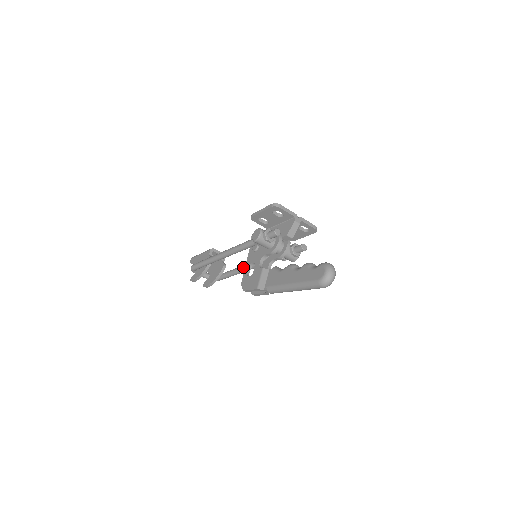
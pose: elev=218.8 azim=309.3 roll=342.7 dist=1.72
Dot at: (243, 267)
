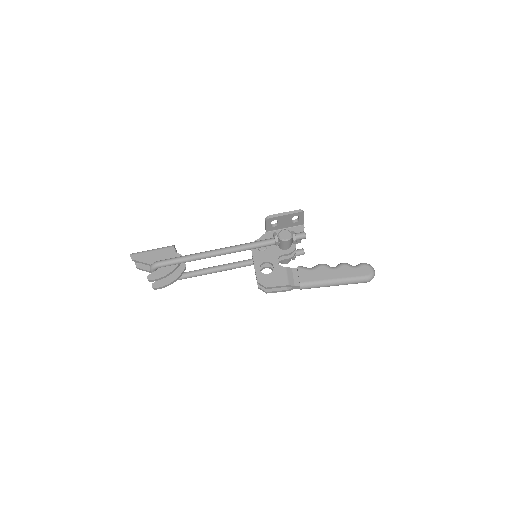
Dot at: (219, 267)
